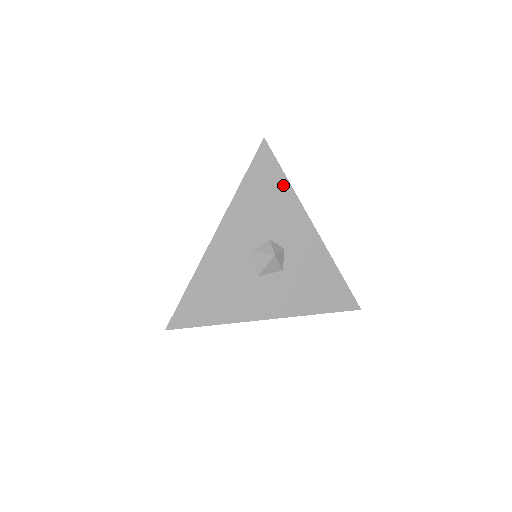
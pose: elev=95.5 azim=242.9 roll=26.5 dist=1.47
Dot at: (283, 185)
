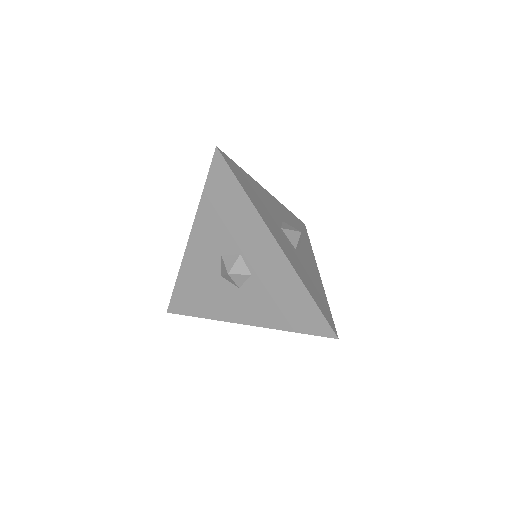
Dot at: (308, 241)
